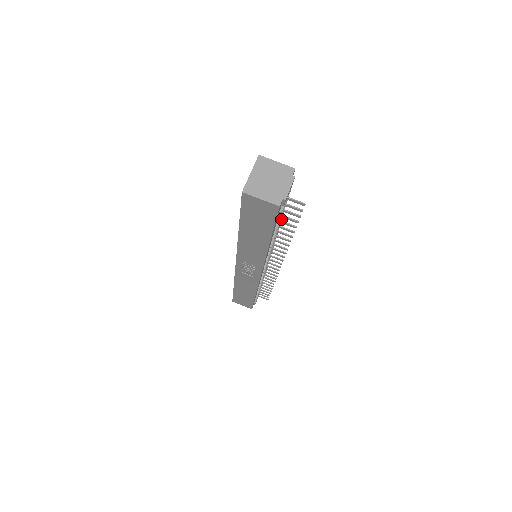
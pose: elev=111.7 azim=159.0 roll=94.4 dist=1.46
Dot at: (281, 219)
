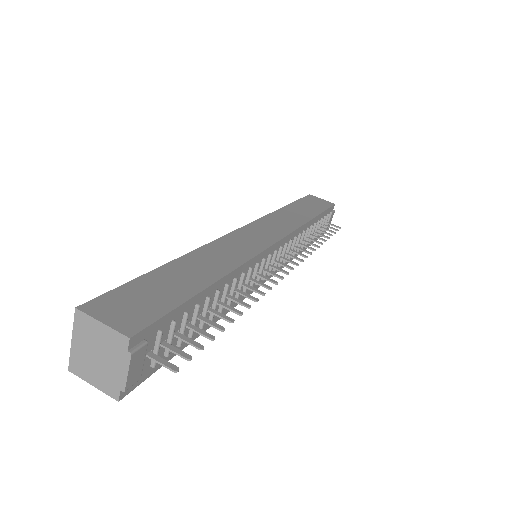
Dot at: (207, 307)
